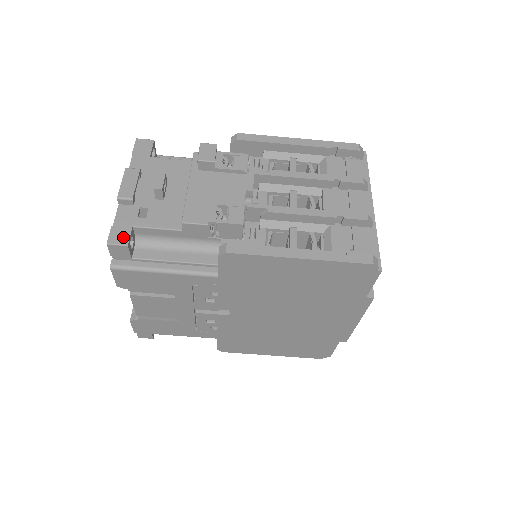
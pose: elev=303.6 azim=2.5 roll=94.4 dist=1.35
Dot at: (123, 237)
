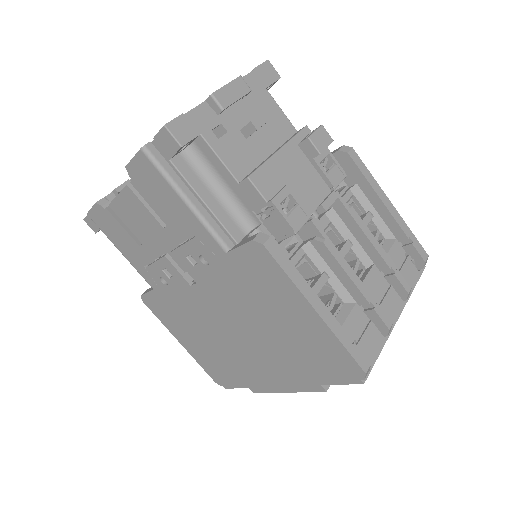
Dot at: (184, 135)
